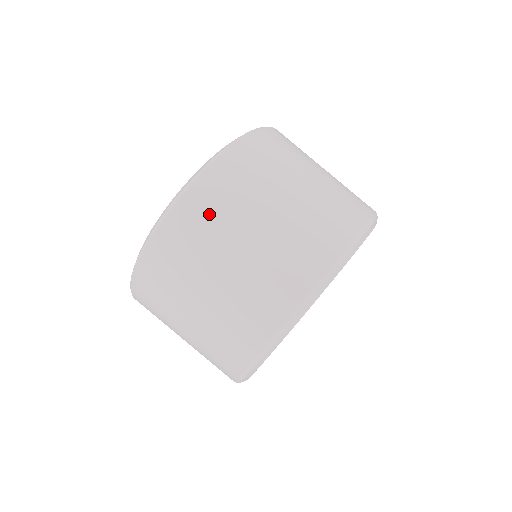
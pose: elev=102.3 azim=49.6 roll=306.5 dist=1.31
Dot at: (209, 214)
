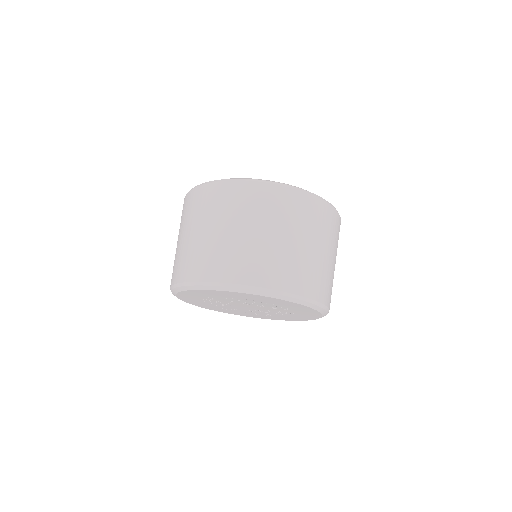
Dot at: (185, 211)
